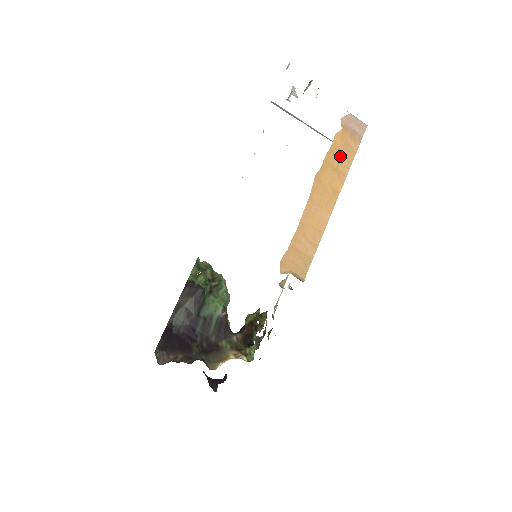
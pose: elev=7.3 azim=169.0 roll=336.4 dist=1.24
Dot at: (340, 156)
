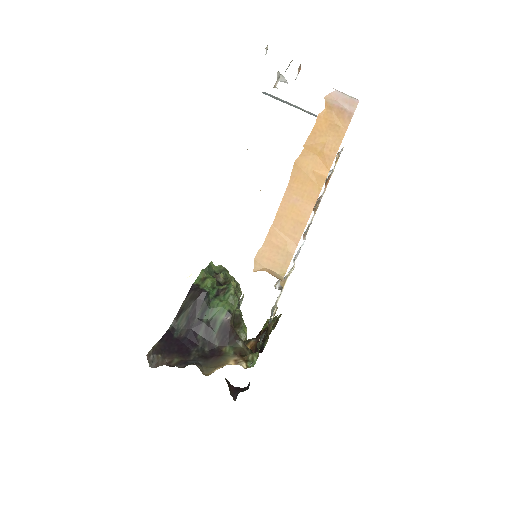
Dot at: (325, 138)
